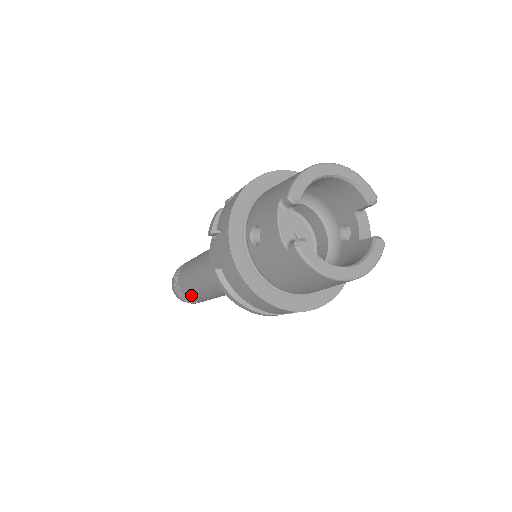
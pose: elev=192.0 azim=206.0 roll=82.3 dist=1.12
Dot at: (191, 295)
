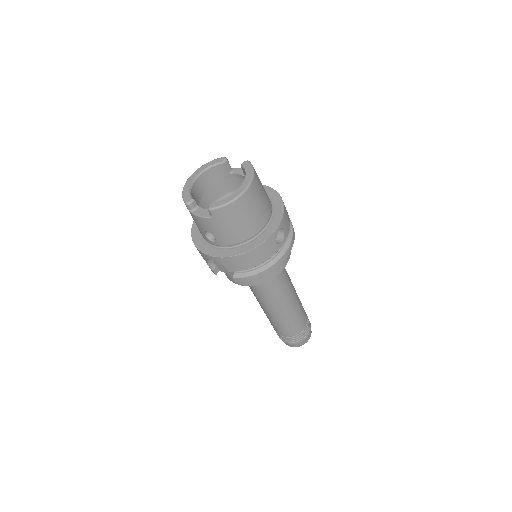
Dot at: (291, 329)
